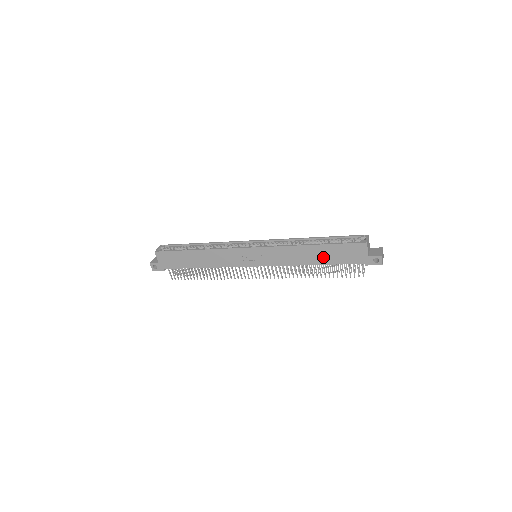
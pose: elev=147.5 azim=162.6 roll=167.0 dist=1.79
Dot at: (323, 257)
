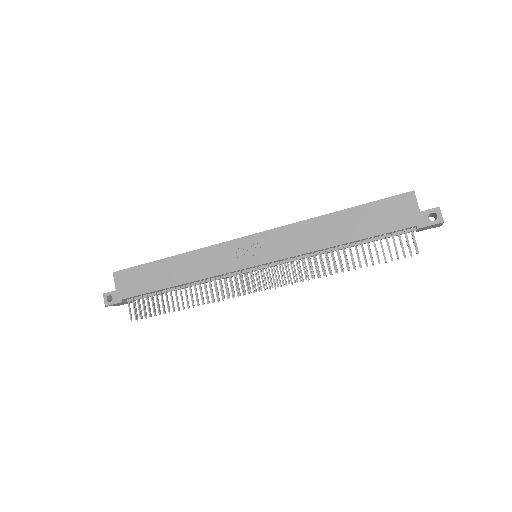
Dot at: (353, 228)
